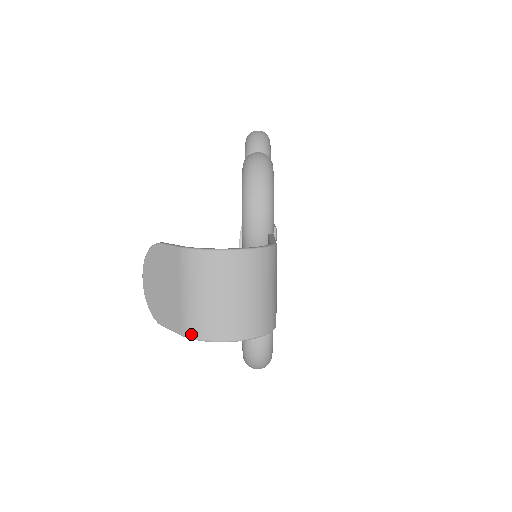
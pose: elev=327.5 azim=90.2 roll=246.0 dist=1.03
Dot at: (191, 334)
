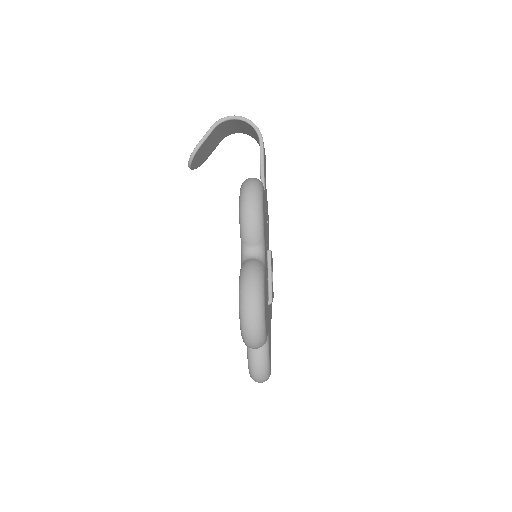
Dot at: (217, 122)
